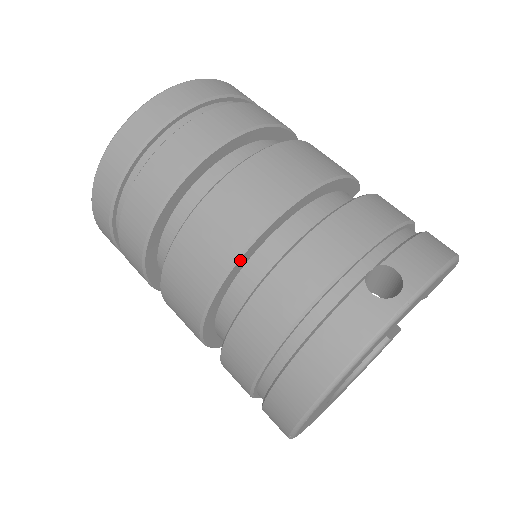
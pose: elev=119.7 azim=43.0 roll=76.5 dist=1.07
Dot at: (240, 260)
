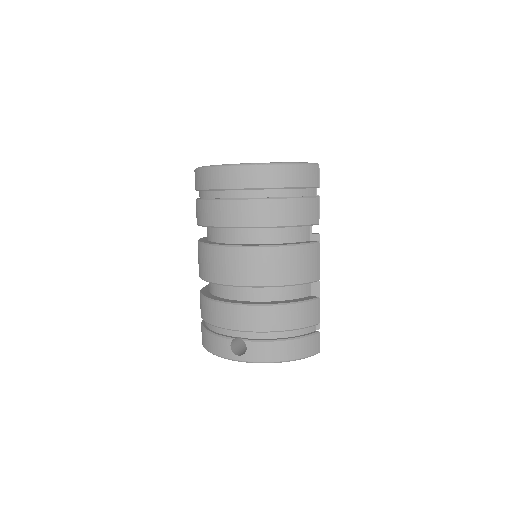
Dot at: (209, 282)
